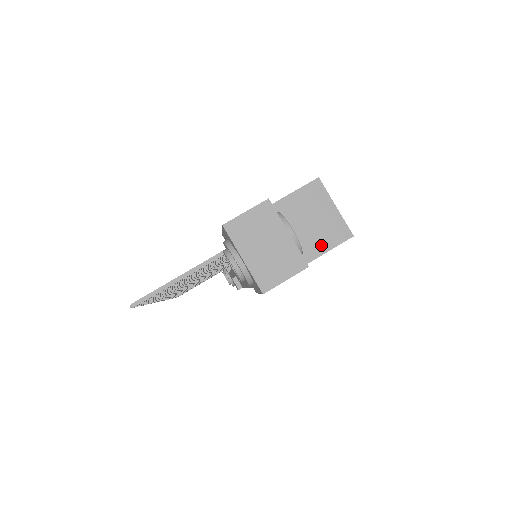
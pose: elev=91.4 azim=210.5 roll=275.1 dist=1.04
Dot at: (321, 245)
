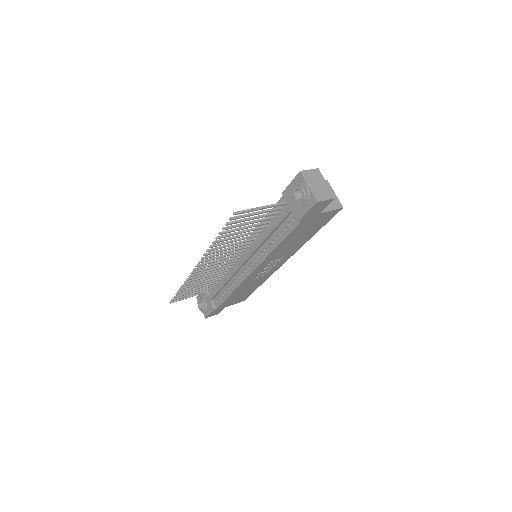
Dot at: (330, 207)
